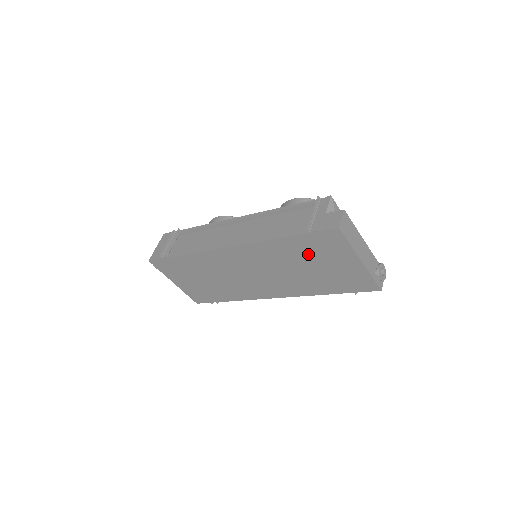
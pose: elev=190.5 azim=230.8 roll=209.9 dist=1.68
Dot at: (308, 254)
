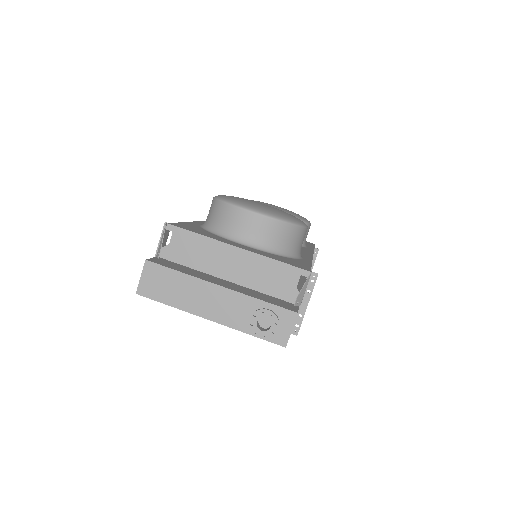
Dot at: occluded
